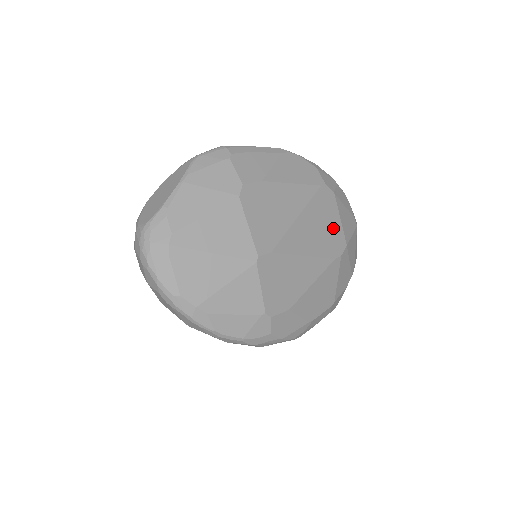
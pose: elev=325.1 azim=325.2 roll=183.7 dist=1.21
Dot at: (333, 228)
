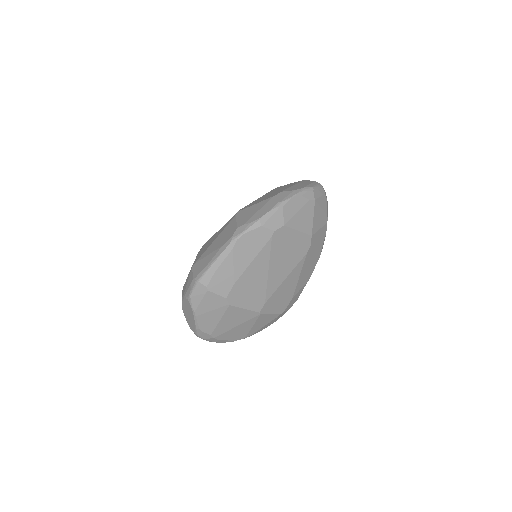
Dot at: (296, 242)
